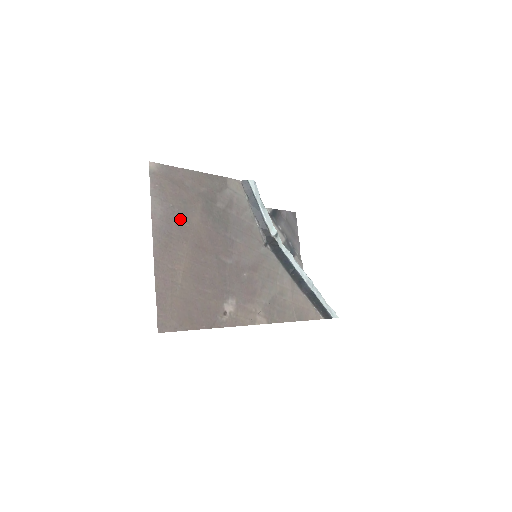
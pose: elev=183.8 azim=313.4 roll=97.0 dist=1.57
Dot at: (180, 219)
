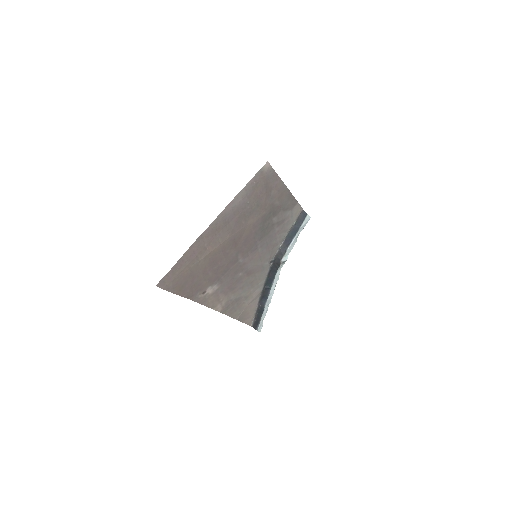
Dot at: (244, 215)
